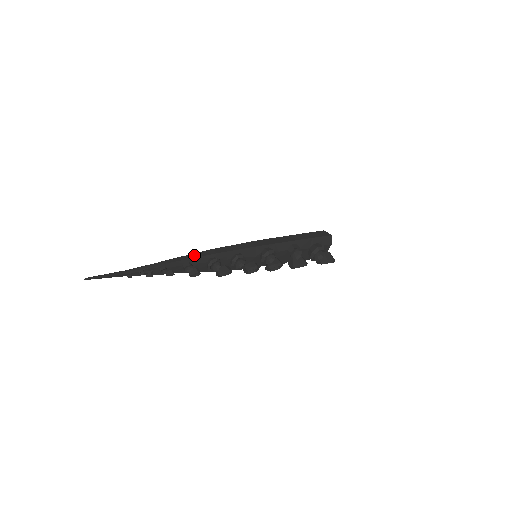
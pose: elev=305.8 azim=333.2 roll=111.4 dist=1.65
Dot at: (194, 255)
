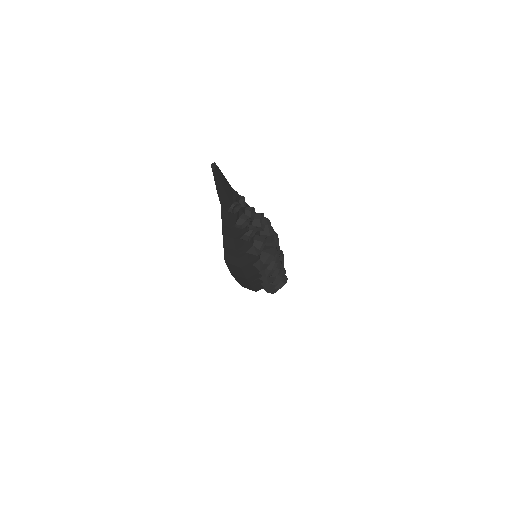
Dot at: occluded
